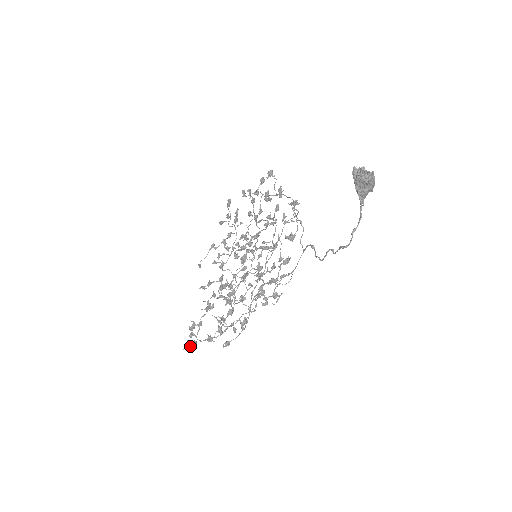
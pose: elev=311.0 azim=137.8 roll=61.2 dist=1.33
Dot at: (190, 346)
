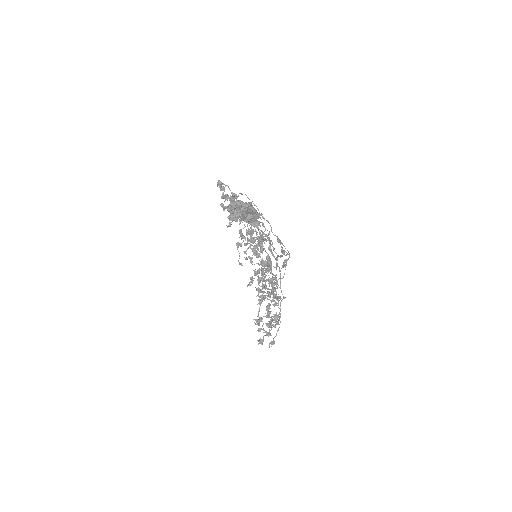
Dot at: (261, 342)
